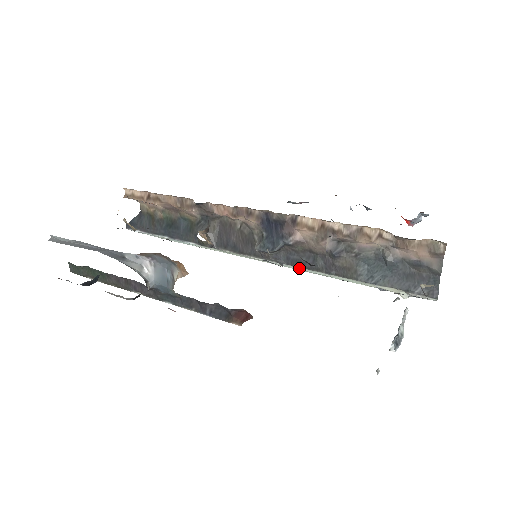
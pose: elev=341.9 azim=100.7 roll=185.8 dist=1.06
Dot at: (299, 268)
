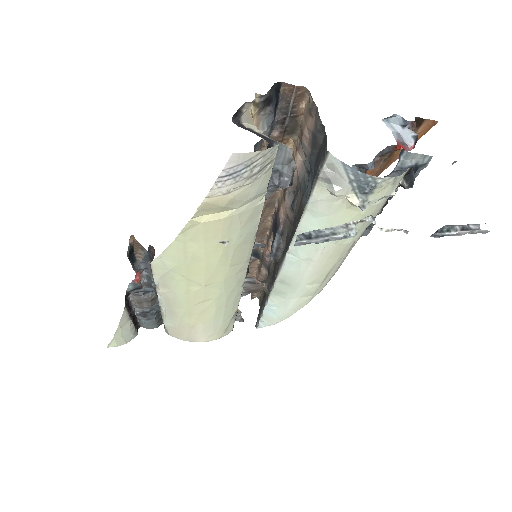
Dot at: (289, 249)
